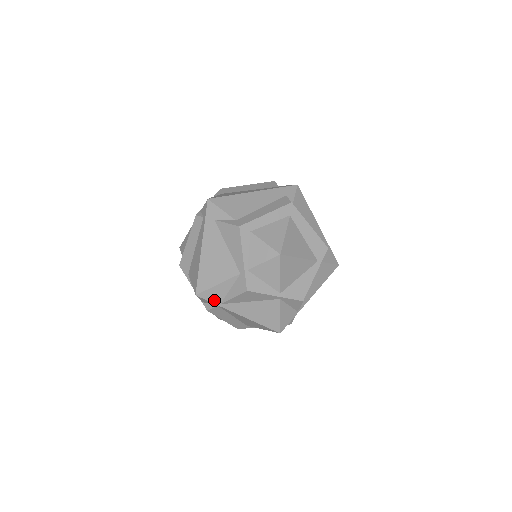
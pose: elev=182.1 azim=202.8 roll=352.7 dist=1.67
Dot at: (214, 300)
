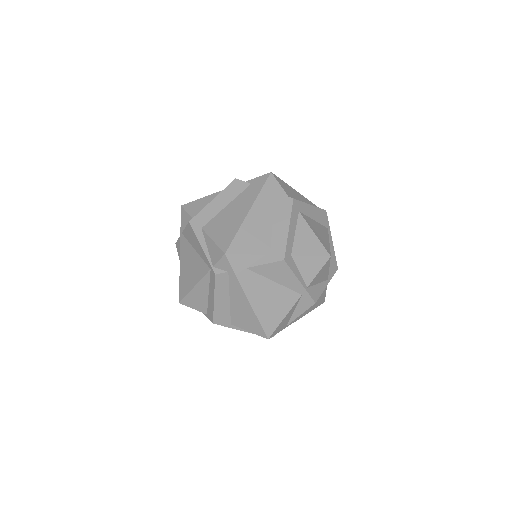
Dot at: (282, 329)
